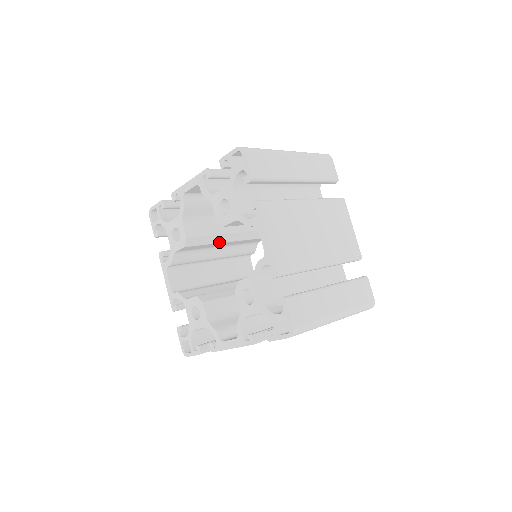
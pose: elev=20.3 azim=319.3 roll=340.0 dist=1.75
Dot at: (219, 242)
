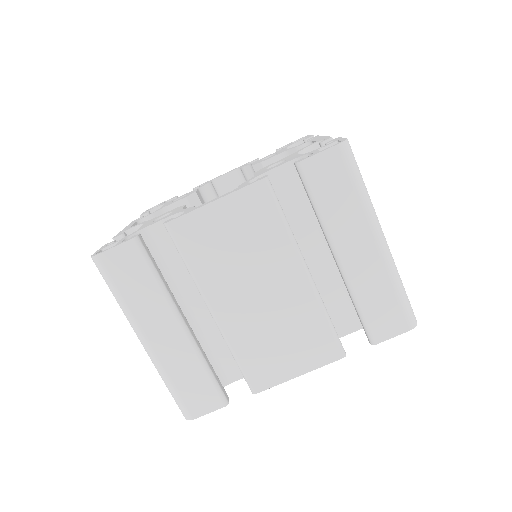
Dot at: occluded
